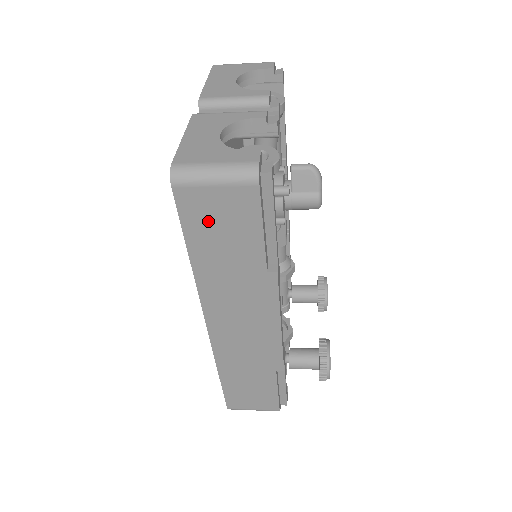
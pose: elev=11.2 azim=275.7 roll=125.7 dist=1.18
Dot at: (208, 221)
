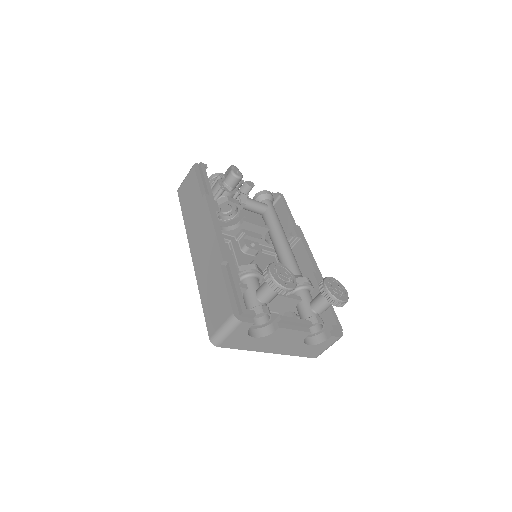
Dot at: (186, 194)
